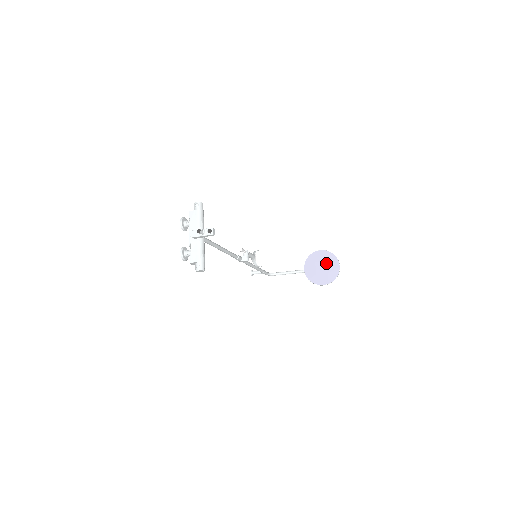
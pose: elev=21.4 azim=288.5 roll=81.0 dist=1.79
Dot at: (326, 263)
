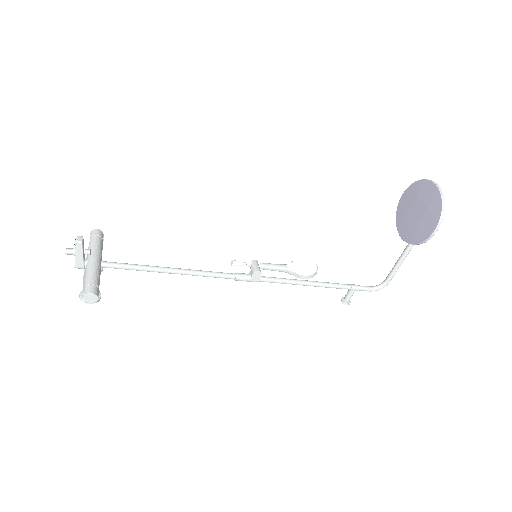
Dot at: (417, 201)
